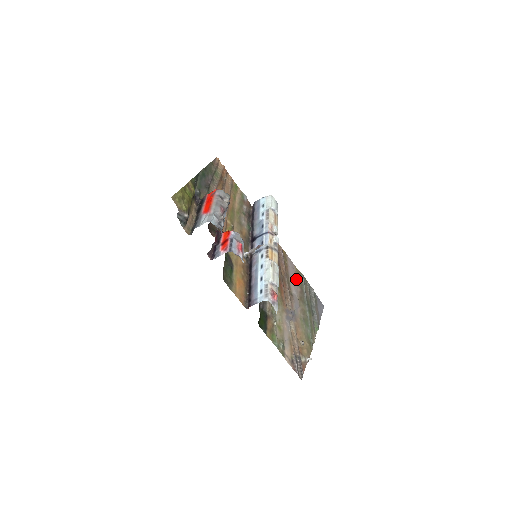
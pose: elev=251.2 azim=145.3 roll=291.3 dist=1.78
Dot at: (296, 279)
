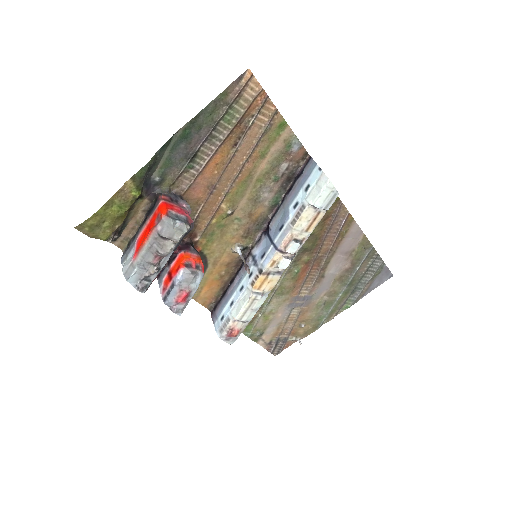
Dot at: (352, 252)
